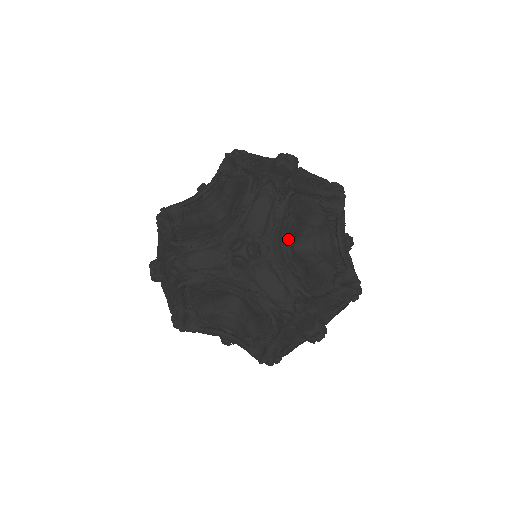
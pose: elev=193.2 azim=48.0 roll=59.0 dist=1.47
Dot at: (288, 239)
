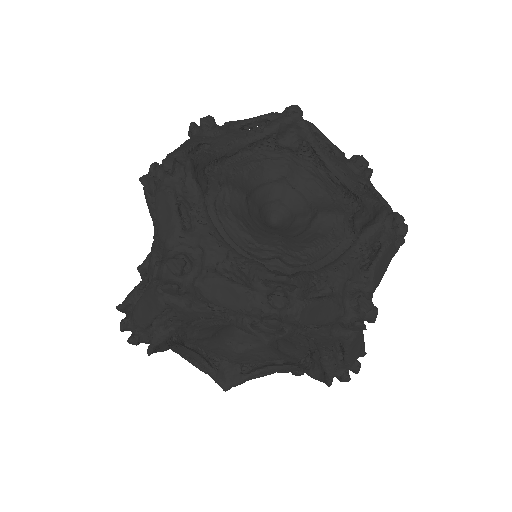
Dot at: occluded
